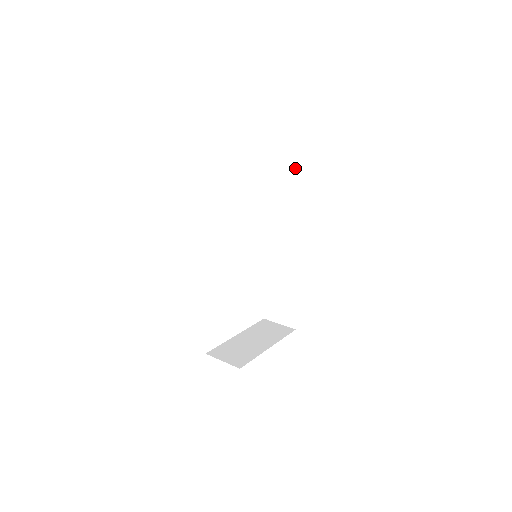
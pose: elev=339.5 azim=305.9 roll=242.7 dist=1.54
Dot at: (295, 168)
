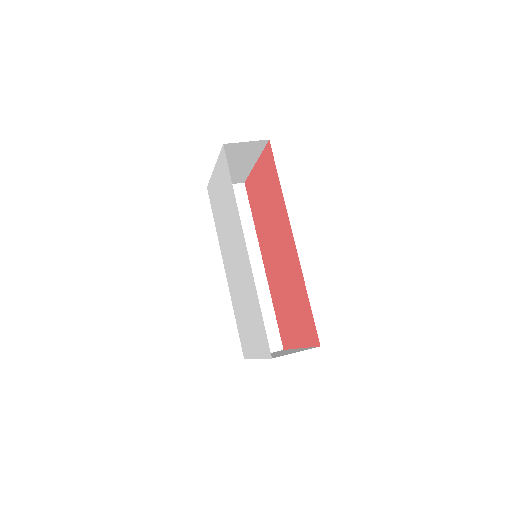
Dot at: (236, 193)
